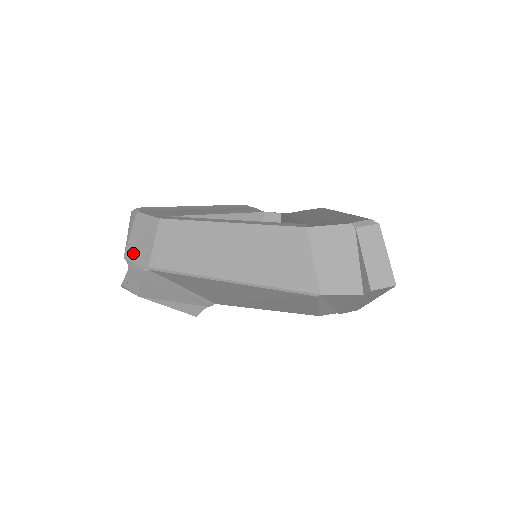
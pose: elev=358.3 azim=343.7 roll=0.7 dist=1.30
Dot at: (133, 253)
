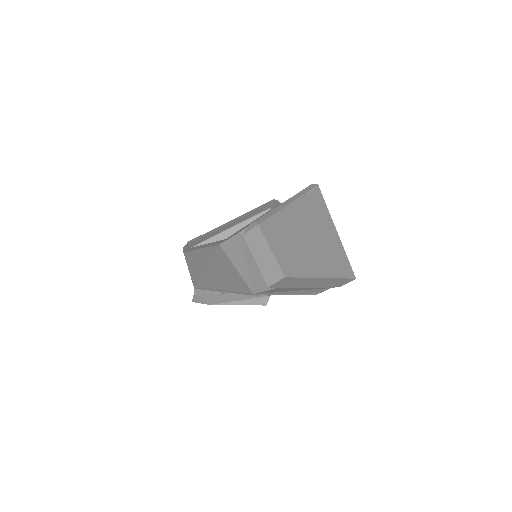
Dot at: occluded
